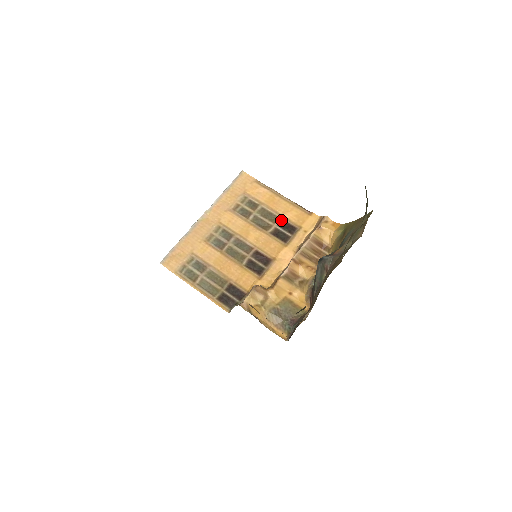
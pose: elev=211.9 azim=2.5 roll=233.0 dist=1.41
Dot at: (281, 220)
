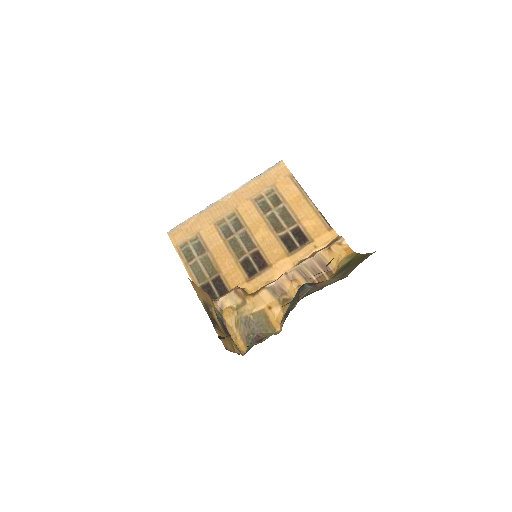
Dot at: (297, 226)
